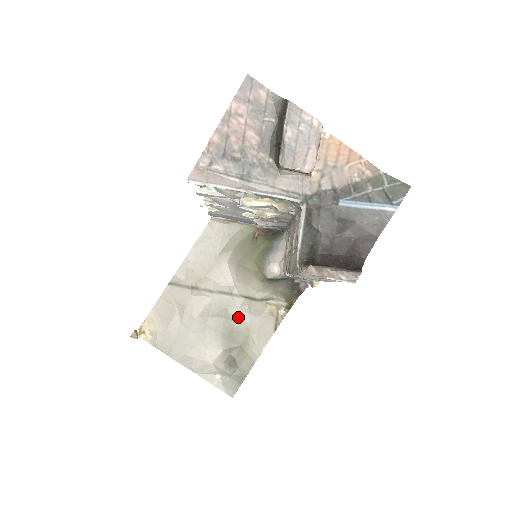
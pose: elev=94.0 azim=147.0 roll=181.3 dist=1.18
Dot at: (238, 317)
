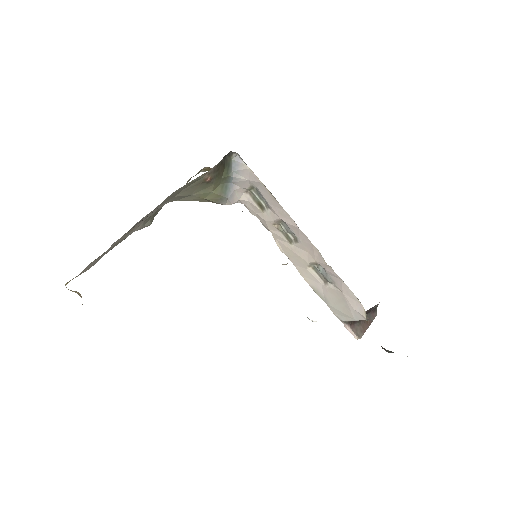
Dot at: occluded
